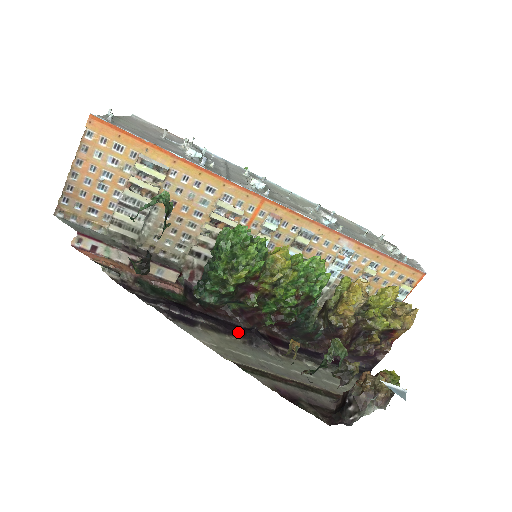
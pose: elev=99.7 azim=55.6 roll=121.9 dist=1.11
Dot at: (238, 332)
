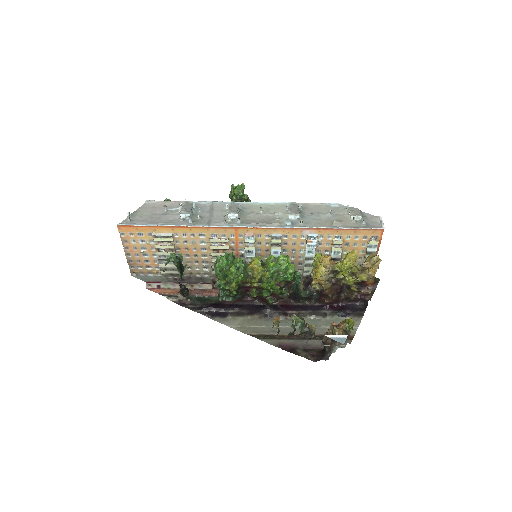
Dot at: (256, 311)
